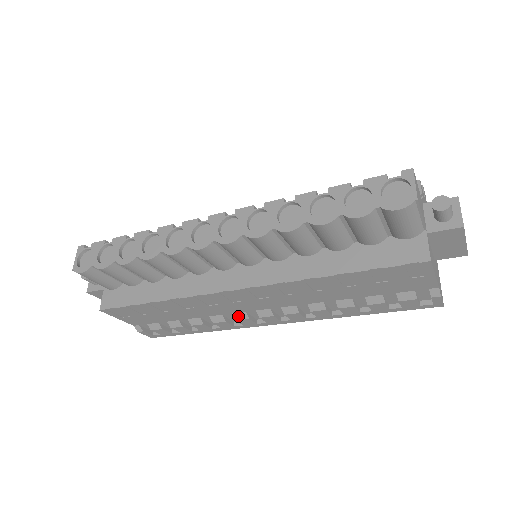
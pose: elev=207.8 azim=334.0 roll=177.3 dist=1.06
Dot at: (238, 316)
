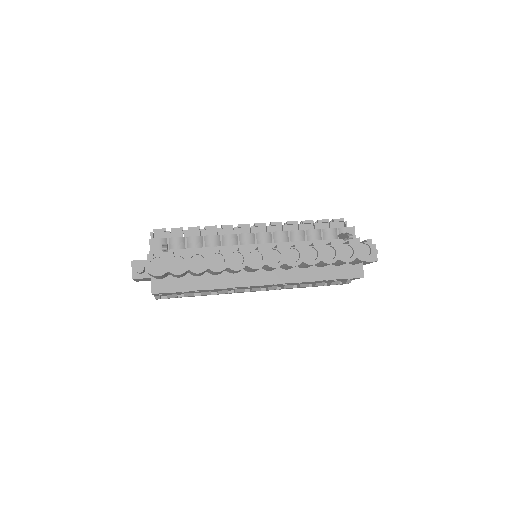
Dot at: (238, 291)
